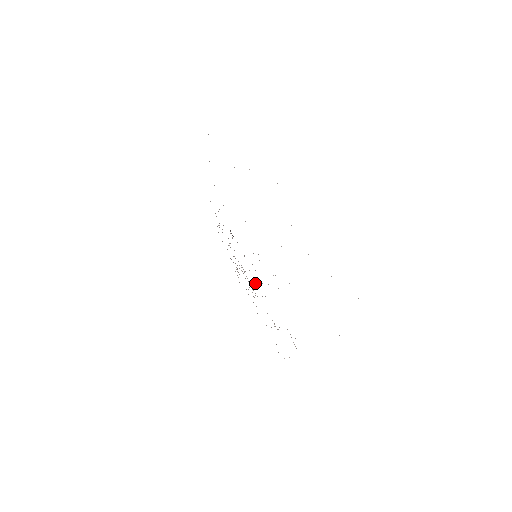
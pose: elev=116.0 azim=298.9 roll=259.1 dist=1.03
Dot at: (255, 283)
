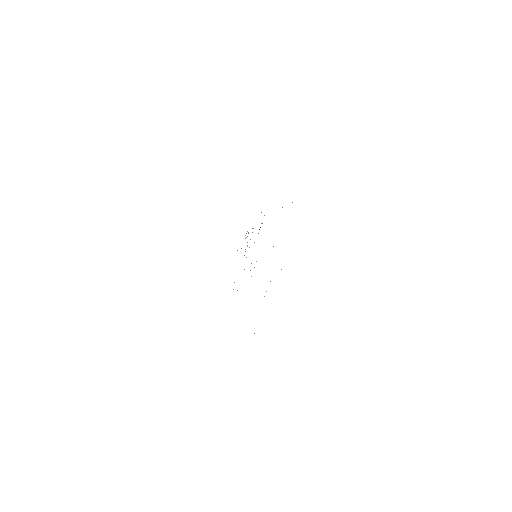
Dot at: occluded
